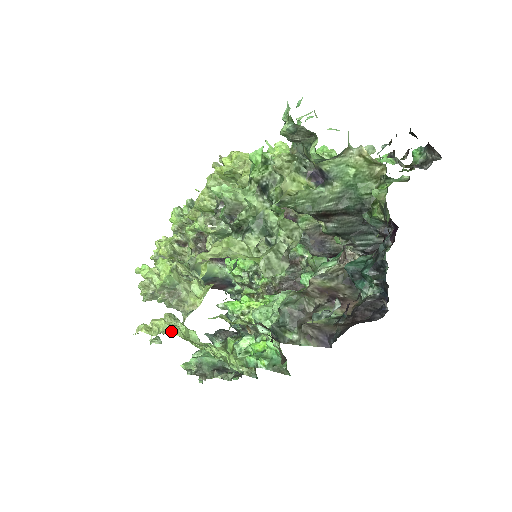
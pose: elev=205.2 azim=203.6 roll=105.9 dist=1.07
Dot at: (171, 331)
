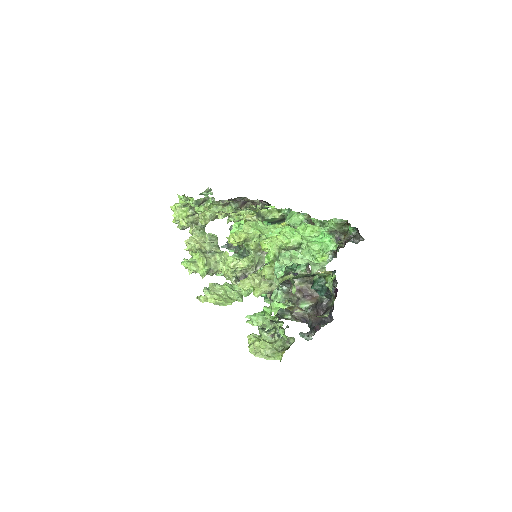
Dot at: (220, 304)
